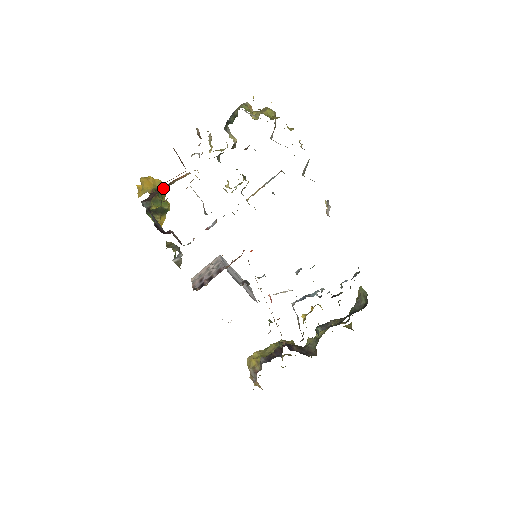
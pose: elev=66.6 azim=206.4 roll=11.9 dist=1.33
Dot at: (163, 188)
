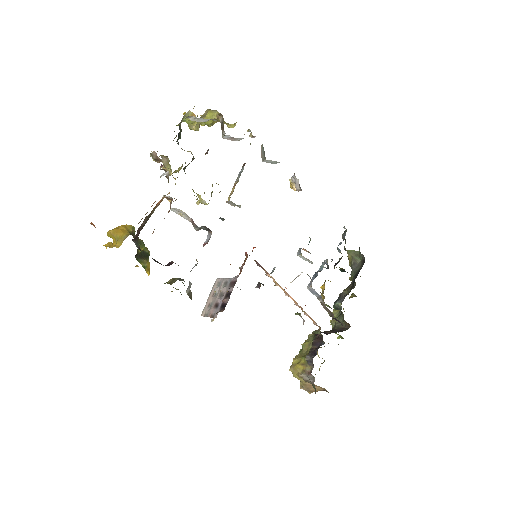
Dot at: (145, 221)
